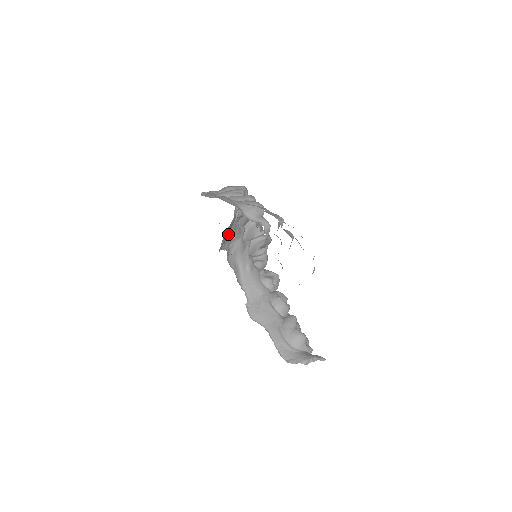
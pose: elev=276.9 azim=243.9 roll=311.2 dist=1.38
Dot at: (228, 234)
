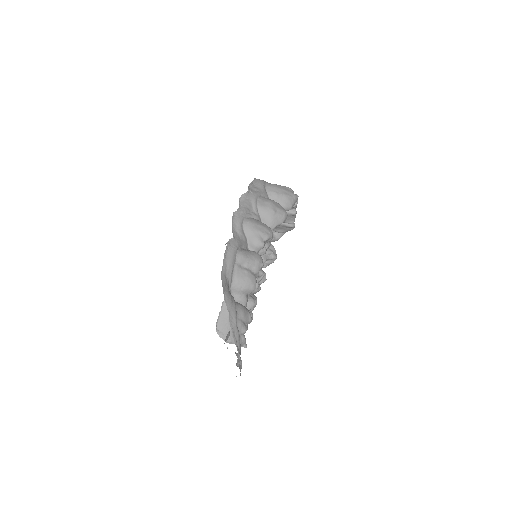
Dot at: occluded
